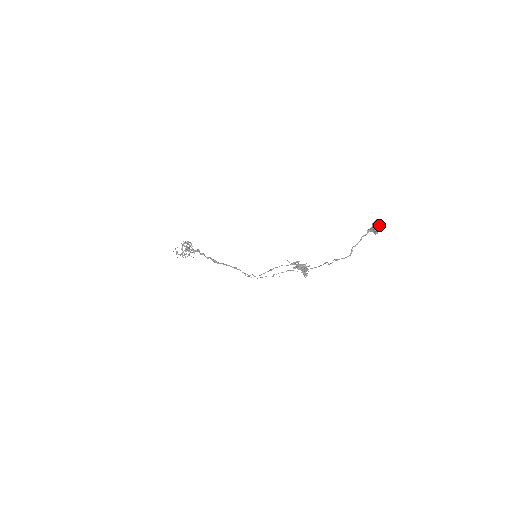
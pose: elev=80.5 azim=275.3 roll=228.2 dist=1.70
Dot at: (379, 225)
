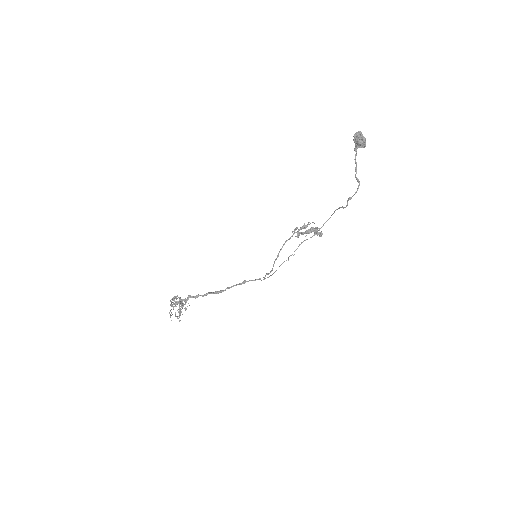
Dot at: (362, 137)
